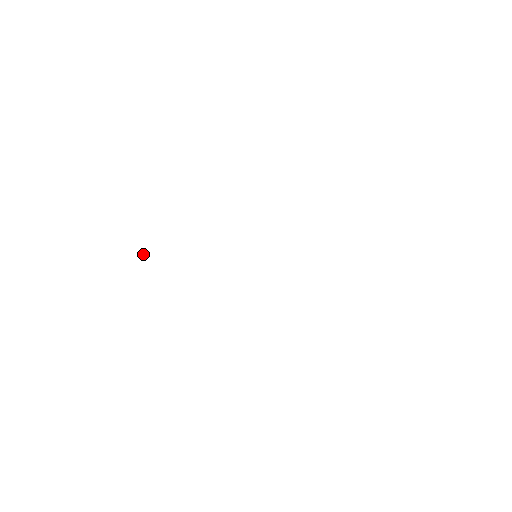
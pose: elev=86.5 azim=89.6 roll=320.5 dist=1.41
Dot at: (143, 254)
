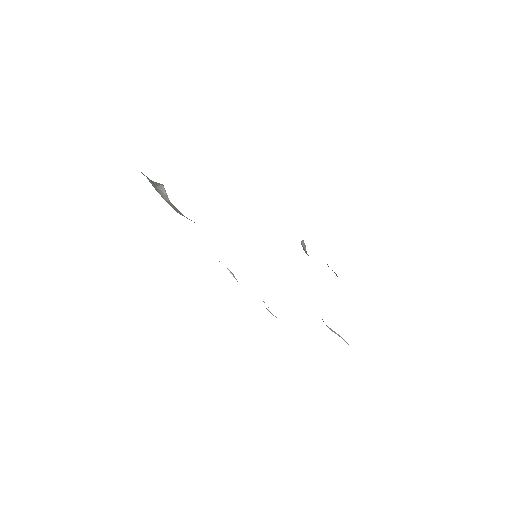
Dot at: (159, 183)
